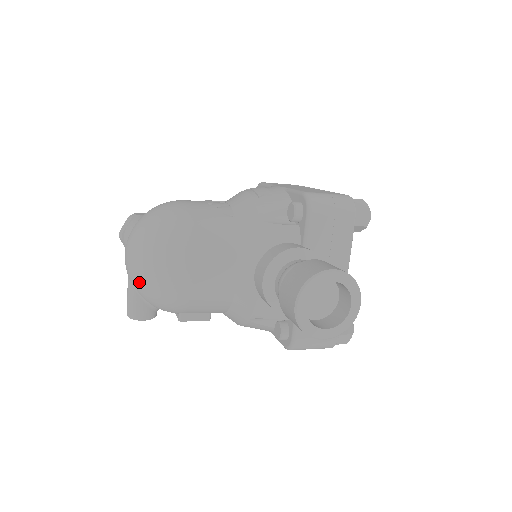
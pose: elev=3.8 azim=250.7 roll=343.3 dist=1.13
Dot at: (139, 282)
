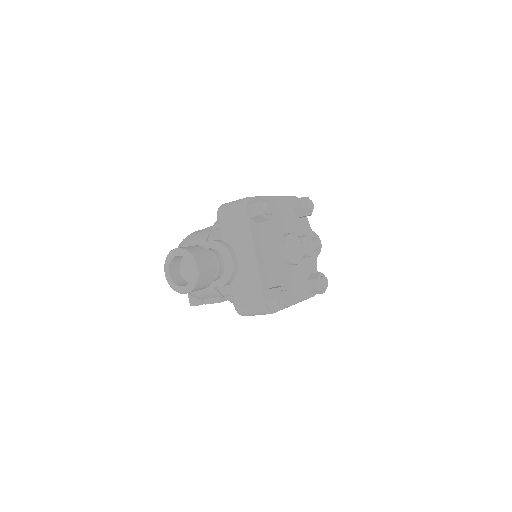
Dot at: occluded
